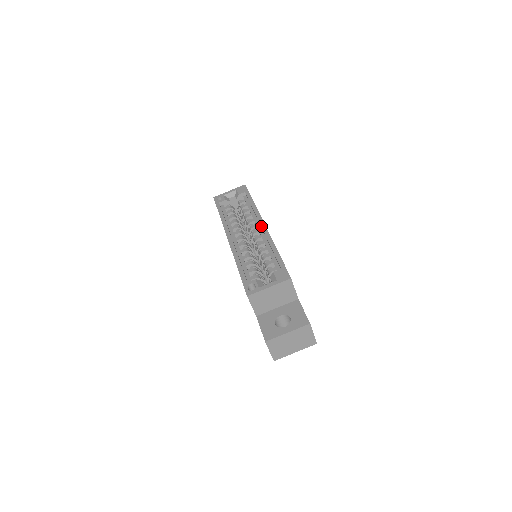
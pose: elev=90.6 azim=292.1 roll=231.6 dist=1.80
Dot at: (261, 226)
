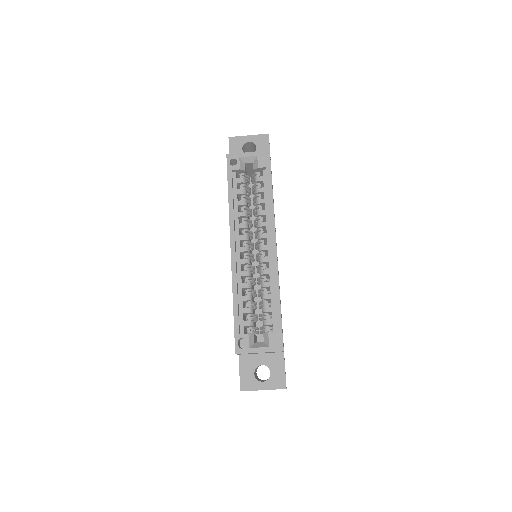
Dot at: (272, 248)
